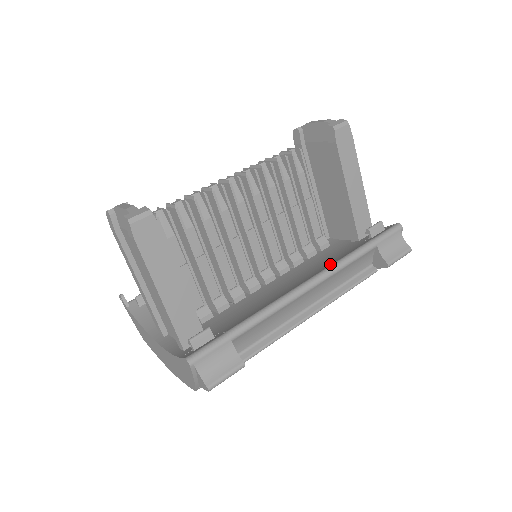
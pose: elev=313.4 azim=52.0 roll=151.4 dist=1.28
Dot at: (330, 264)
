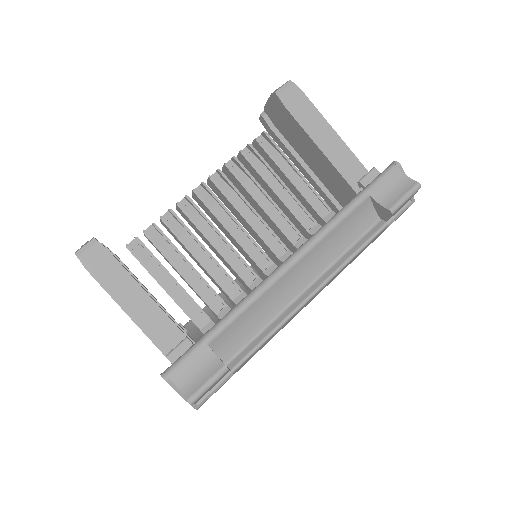
Dot at: occluded
